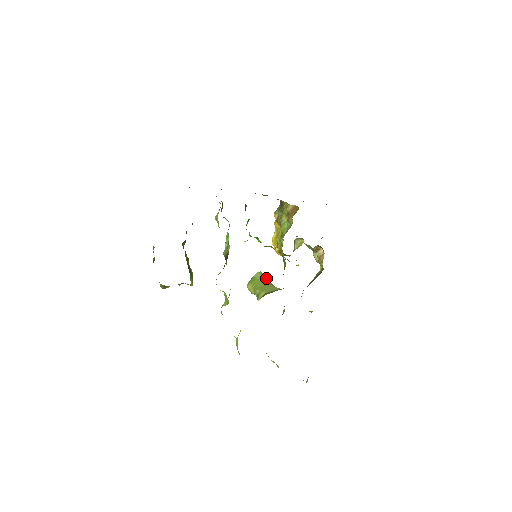
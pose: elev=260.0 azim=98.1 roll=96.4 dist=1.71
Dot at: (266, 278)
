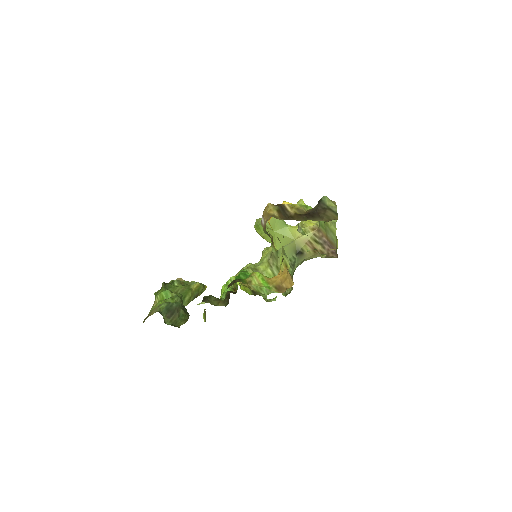
Dot at: (273, 218)
